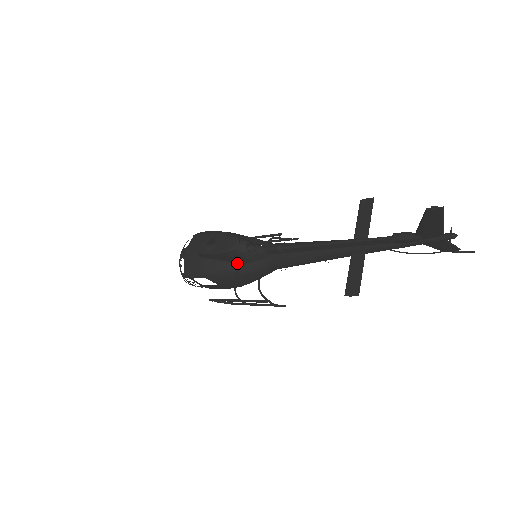
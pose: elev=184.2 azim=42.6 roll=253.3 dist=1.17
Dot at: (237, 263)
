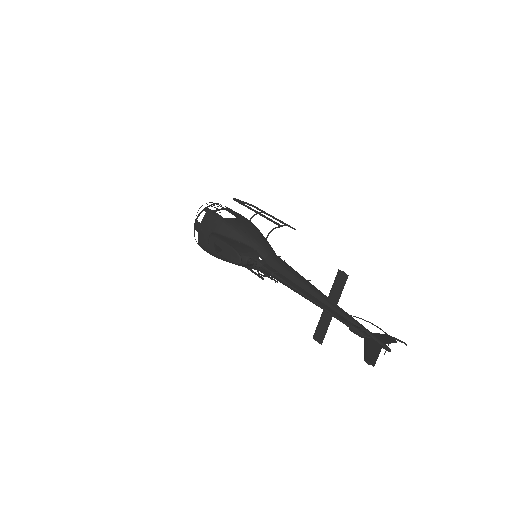
Dot at: occluded
